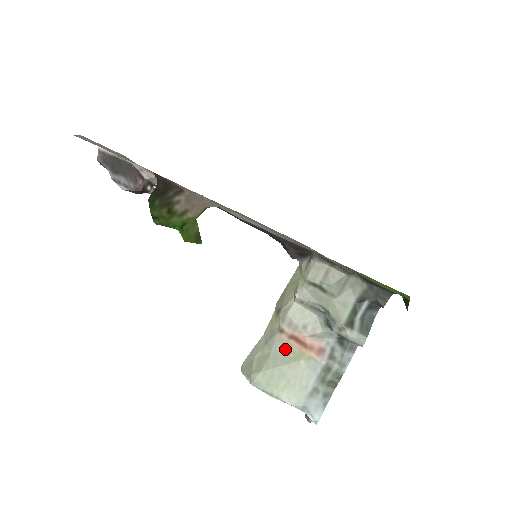
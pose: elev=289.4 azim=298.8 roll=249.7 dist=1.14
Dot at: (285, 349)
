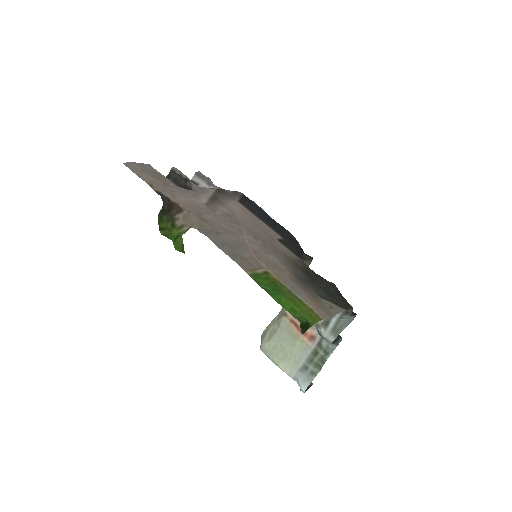
Dot at: (287, 329)
